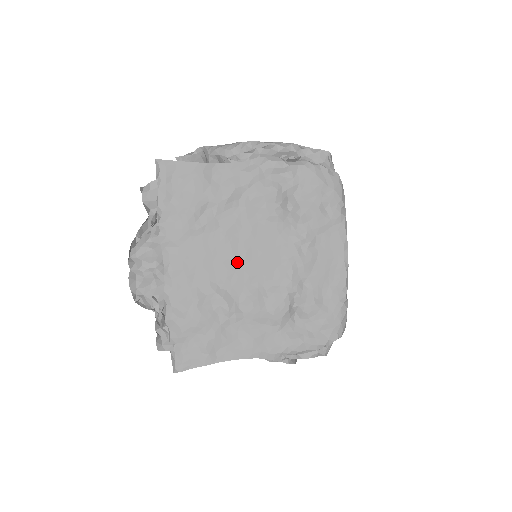
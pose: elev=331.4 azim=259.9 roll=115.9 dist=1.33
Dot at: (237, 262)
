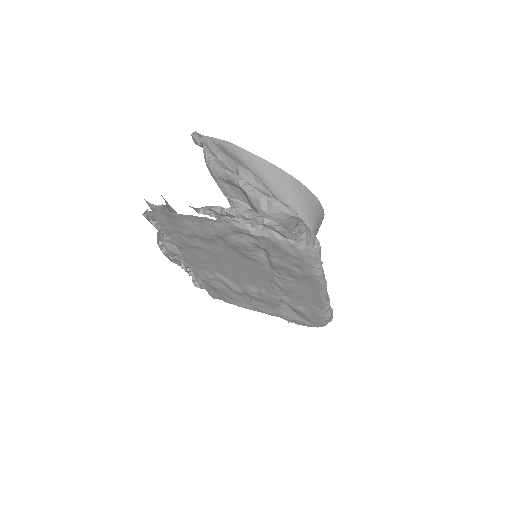
Dot at: (231, 270)
